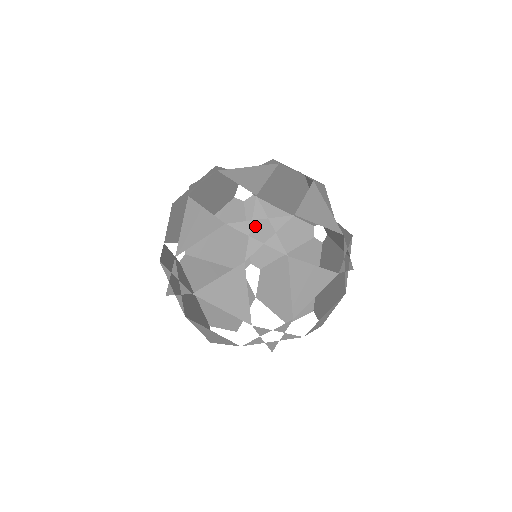
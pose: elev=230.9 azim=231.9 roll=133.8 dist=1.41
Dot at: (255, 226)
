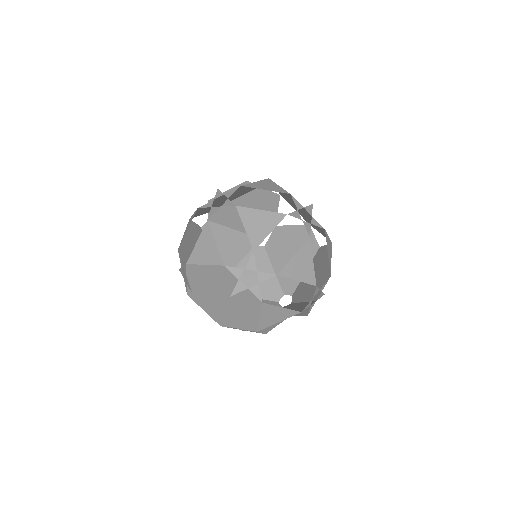
Dot at: occluded
